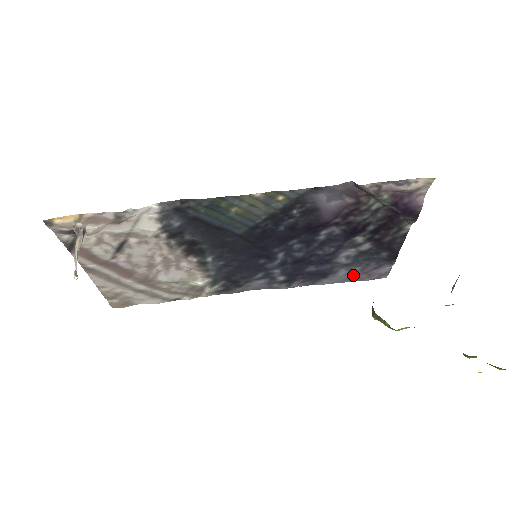
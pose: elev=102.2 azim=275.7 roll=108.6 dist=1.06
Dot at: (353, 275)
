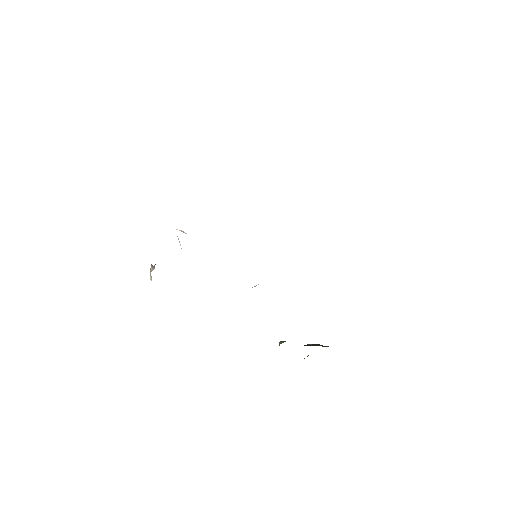
Dot at: occluded
